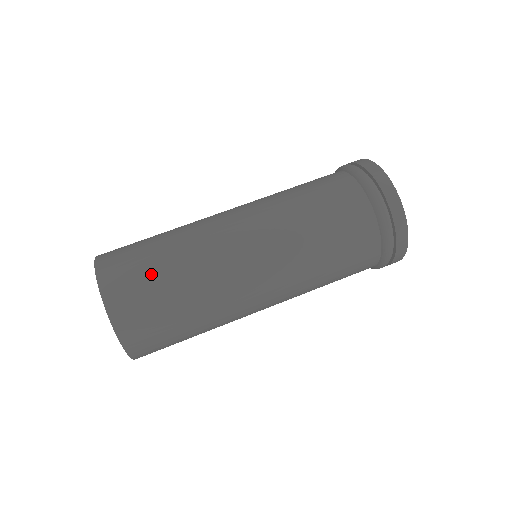
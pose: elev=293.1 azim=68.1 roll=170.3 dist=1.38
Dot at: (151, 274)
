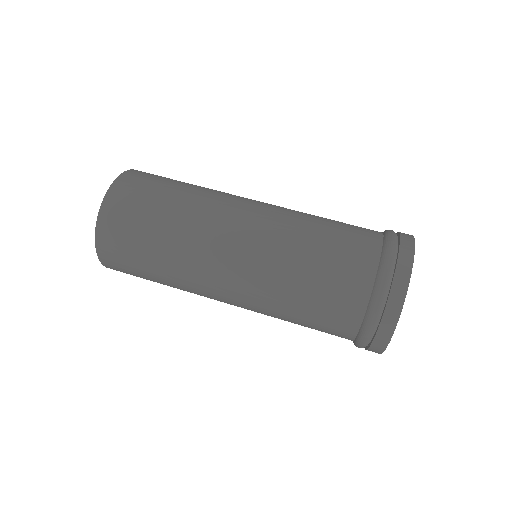
Dot at: (142, 227)
